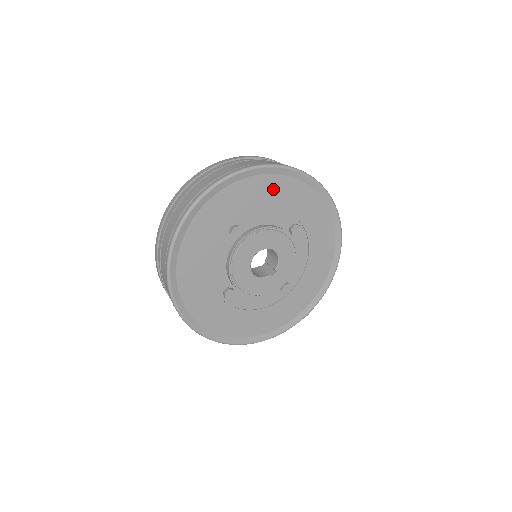
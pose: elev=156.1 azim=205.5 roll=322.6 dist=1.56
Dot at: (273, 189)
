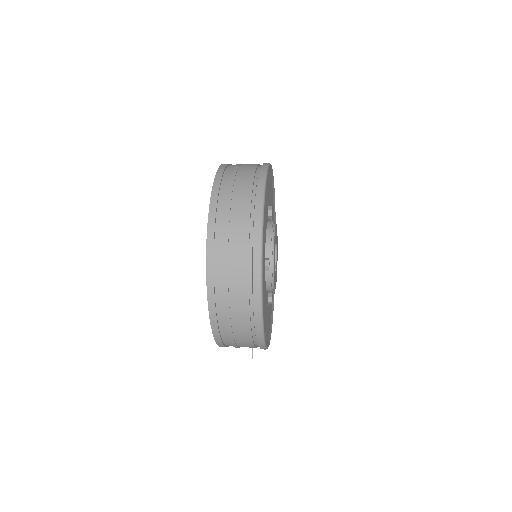
Dot at: (272, 205)
